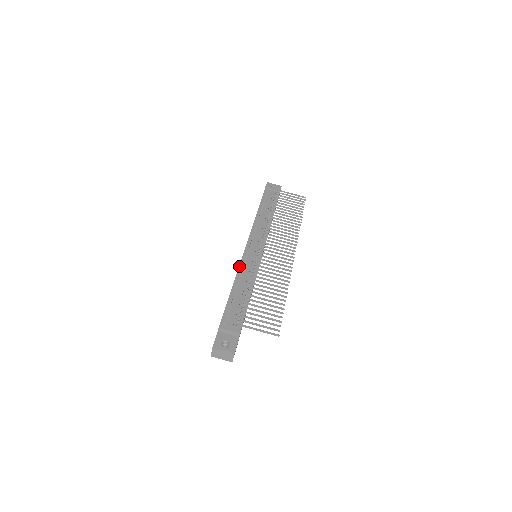
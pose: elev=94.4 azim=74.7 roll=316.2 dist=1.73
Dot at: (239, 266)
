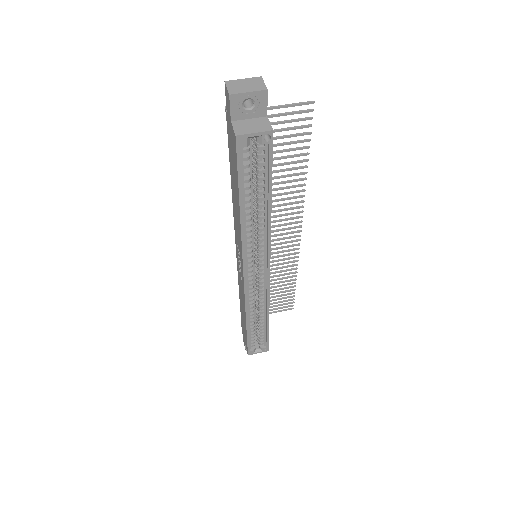
Dot at: (233, 216)
